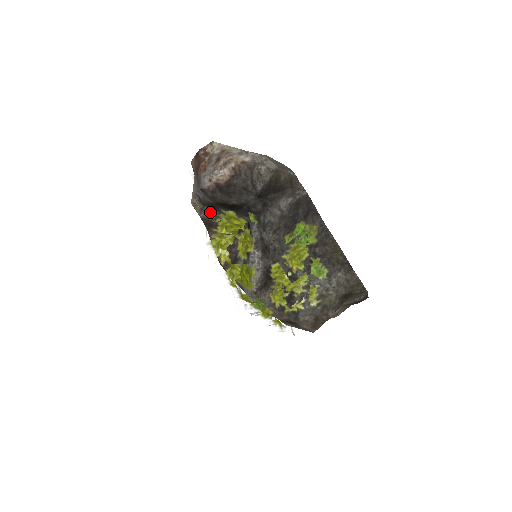
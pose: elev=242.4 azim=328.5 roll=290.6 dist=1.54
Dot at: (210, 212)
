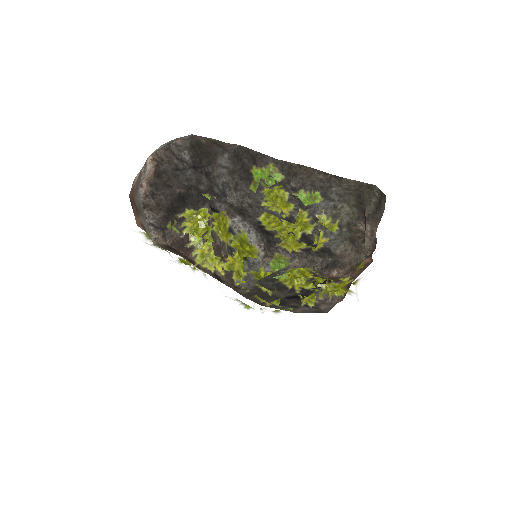
Dot at: (170, 228)
